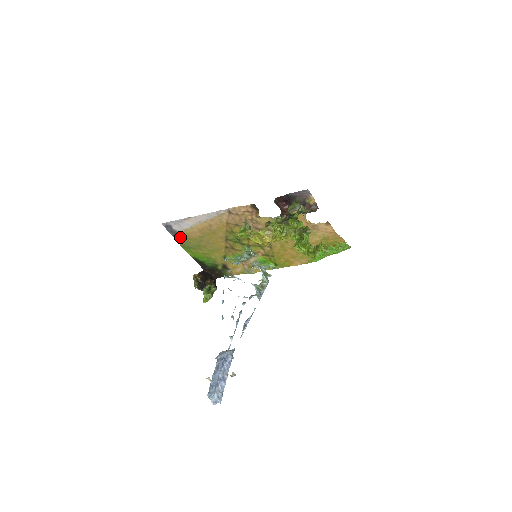
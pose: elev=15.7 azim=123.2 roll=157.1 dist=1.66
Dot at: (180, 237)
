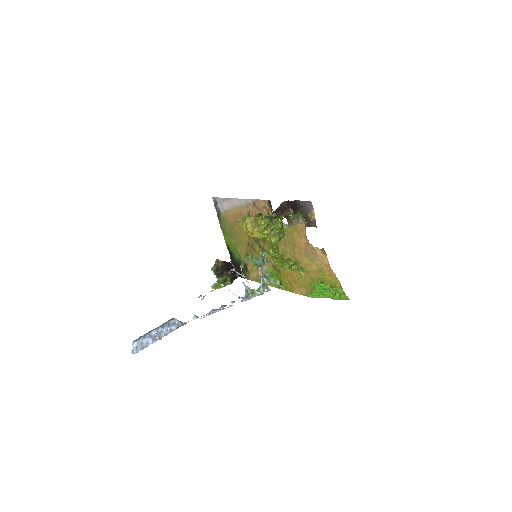
Dot at: (221, 217)
